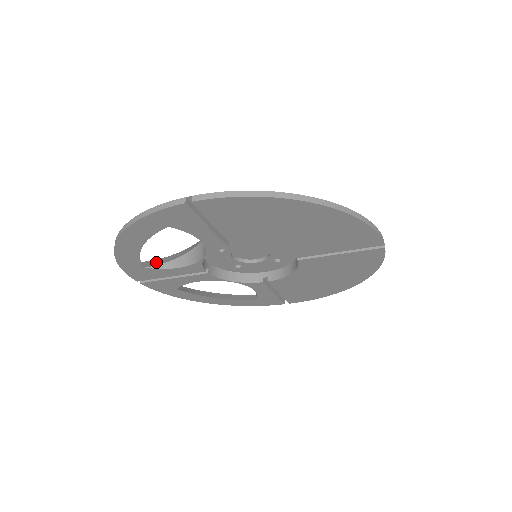
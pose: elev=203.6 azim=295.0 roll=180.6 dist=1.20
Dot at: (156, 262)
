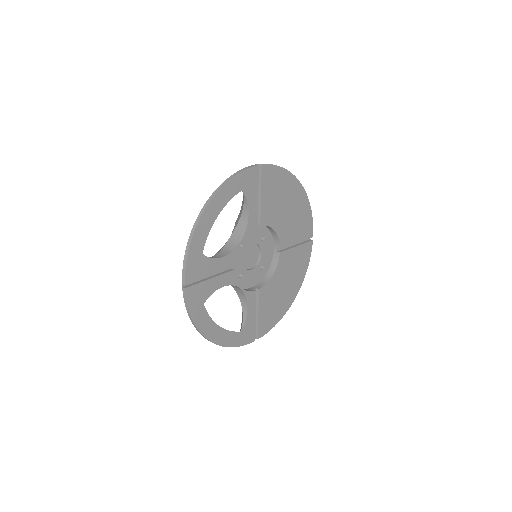
Dot at: occluded
